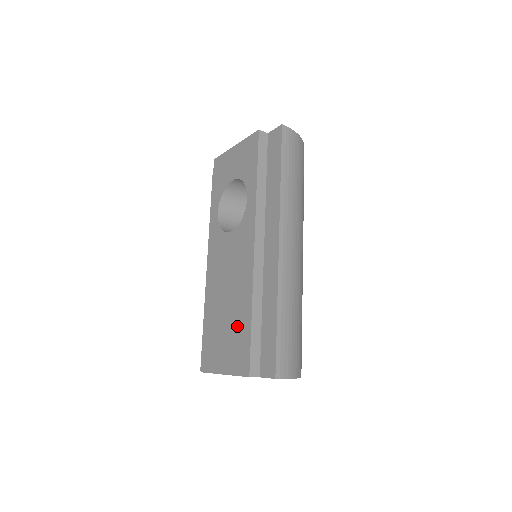
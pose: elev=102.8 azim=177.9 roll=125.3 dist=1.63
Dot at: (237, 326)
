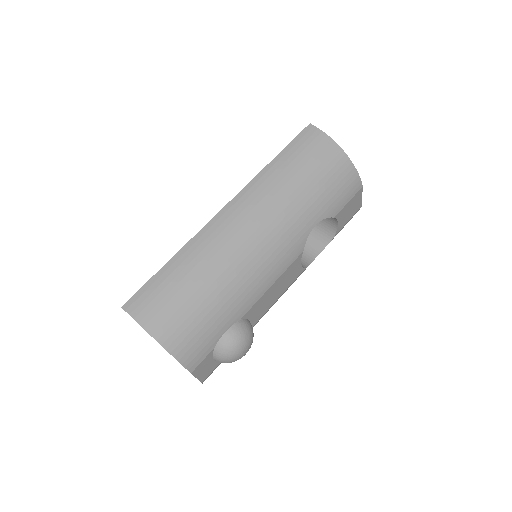
Dot at: occluded
